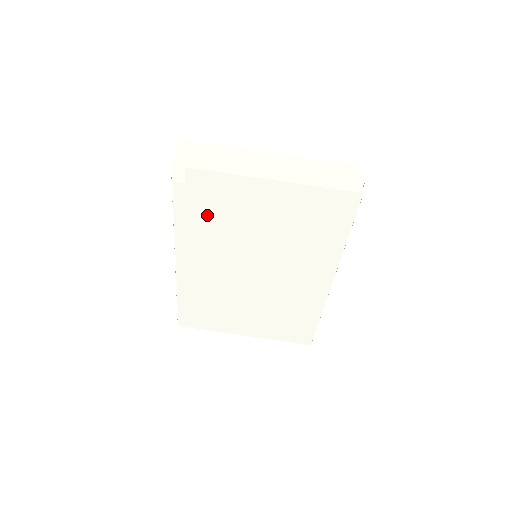
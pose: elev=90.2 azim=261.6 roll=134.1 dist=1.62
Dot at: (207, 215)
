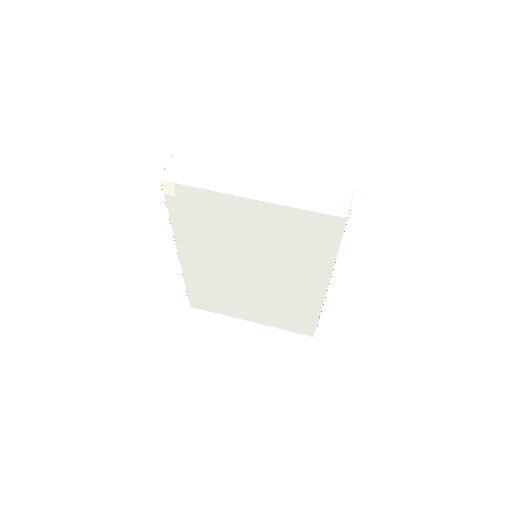
Dot at: (200, 223)
